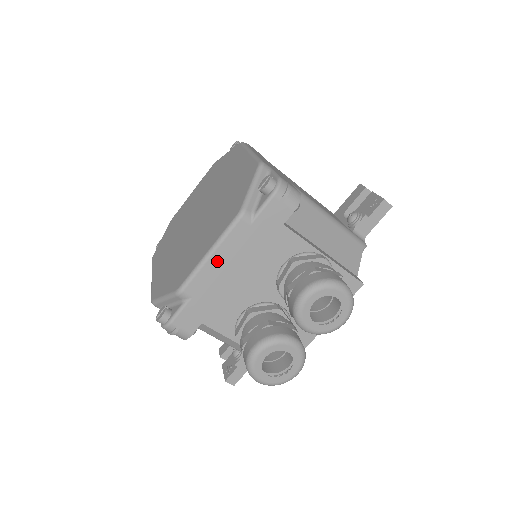
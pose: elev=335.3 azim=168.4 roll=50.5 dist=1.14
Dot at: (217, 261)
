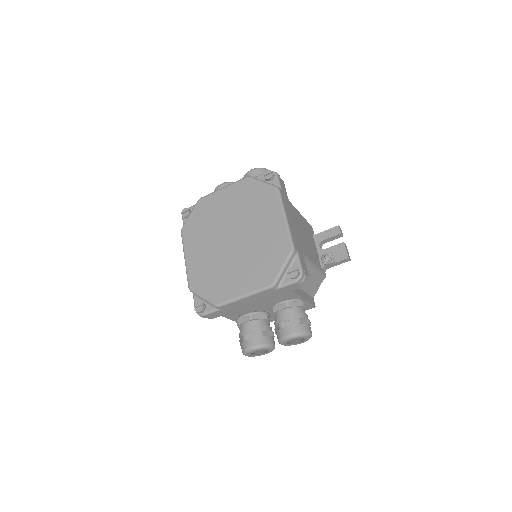
Dot at: (247, 299)
